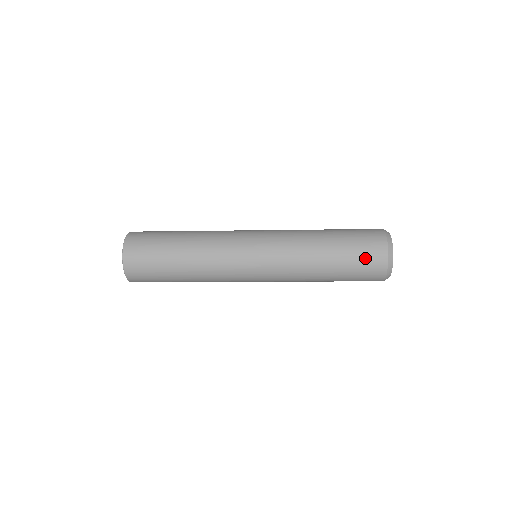
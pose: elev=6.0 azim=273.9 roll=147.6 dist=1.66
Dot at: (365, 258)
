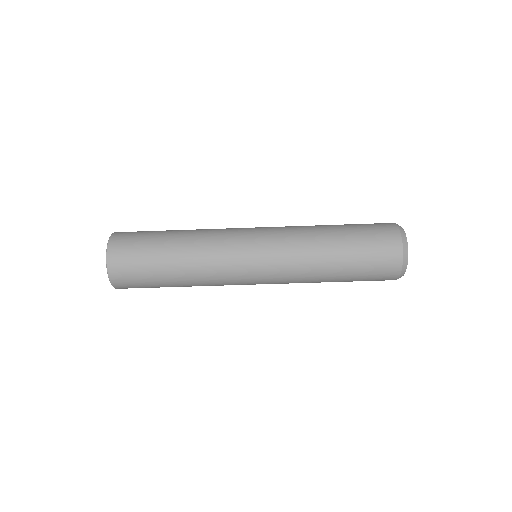
Dot at: (378, 254)
